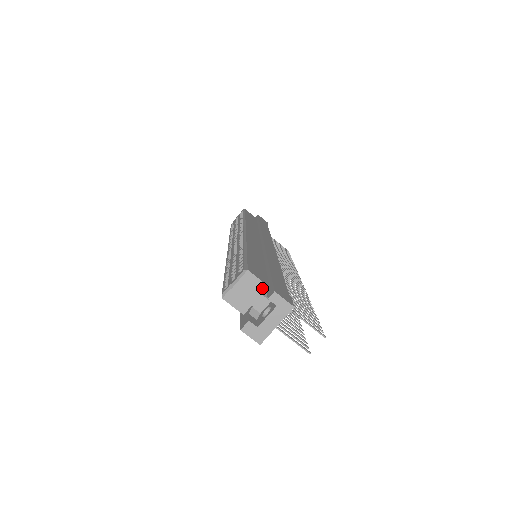
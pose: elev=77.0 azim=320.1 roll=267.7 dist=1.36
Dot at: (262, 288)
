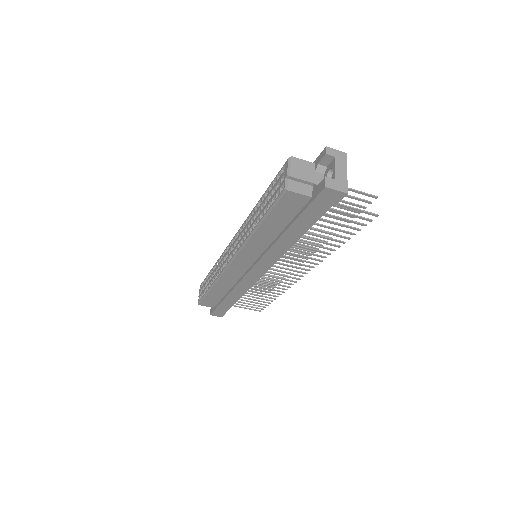
Dot at: (311, 166)
